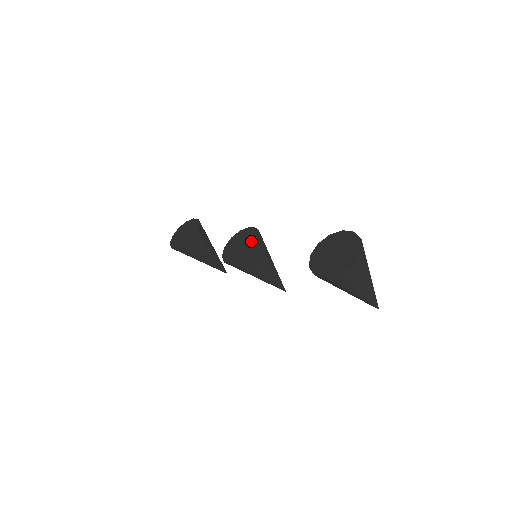
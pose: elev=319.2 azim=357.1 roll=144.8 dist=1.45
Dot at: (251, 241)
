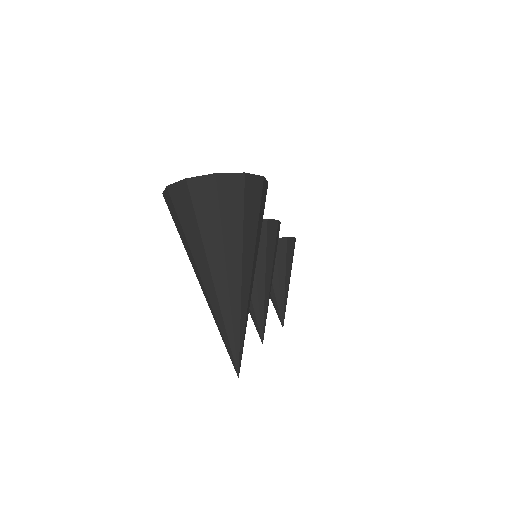
Dot at: occluded
